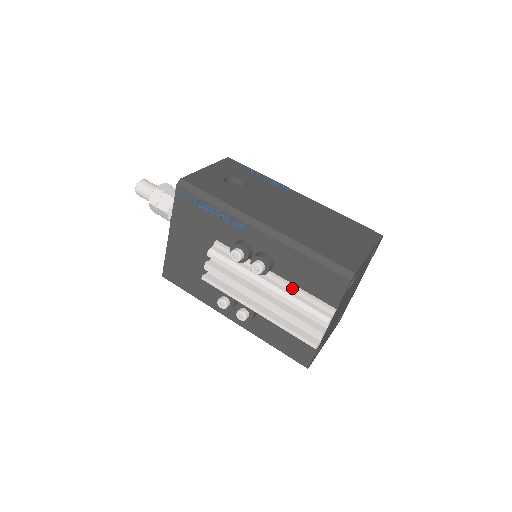
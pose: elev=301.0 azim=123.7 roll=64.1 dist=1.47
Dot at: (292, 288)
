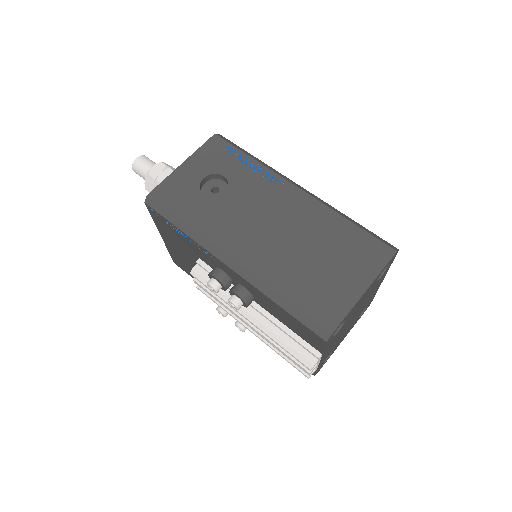
Dot at: (275, 324)
